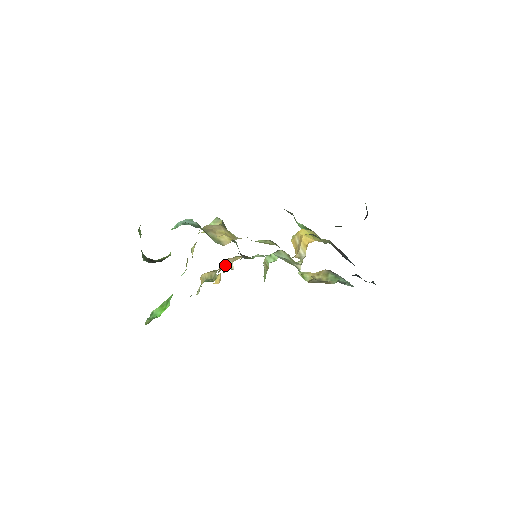
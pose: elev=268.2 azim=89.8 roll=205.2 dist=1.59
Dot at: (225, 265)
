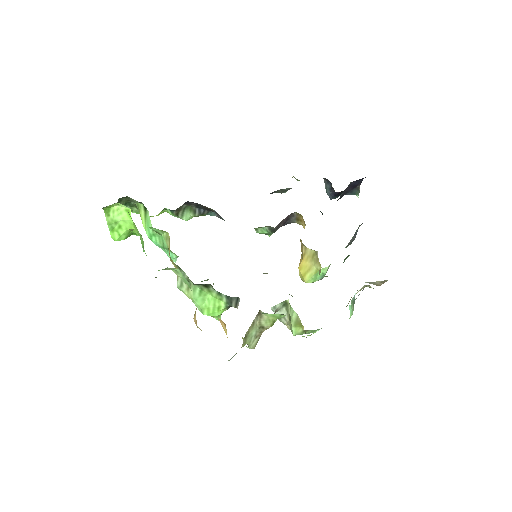
Dot at: occluded
